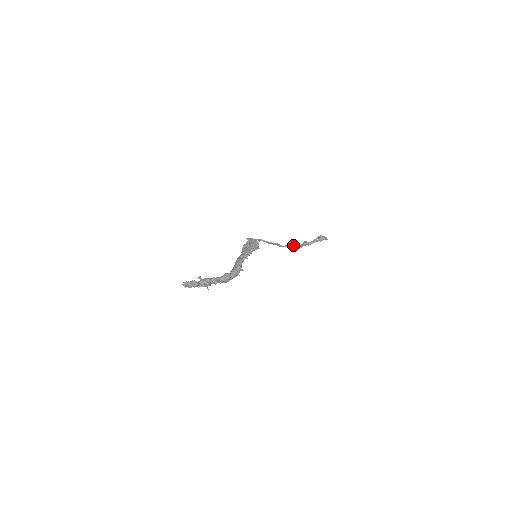
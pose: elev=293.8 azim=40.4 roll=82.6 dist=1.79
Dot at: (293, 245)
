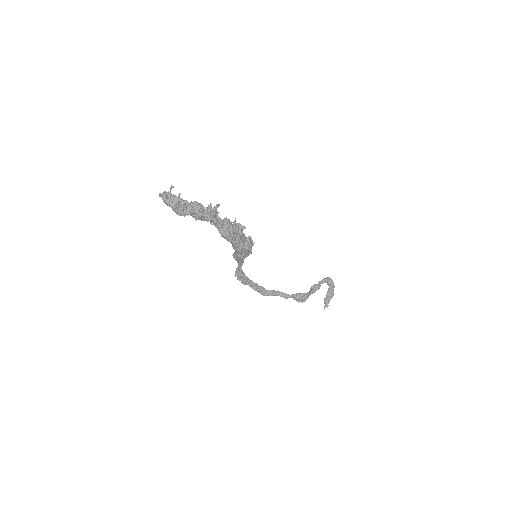
Dot at: occluded
